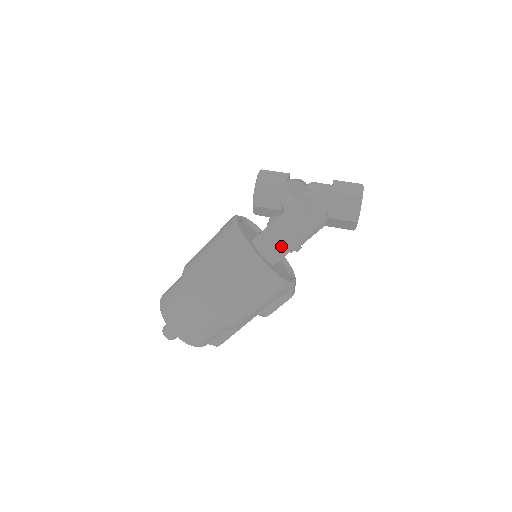
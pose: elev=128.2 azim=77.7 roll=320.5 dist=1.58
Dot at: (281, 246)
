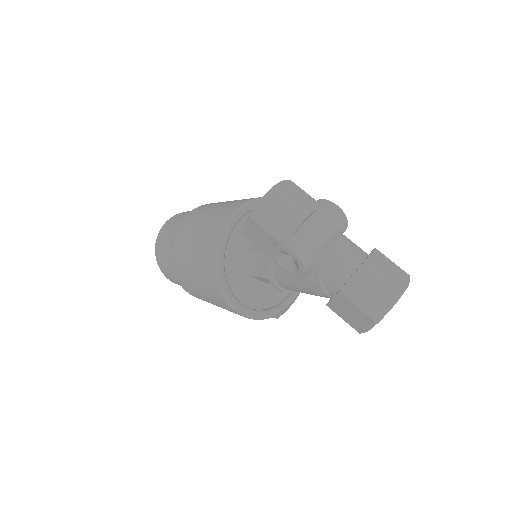
Dot at: occluded
